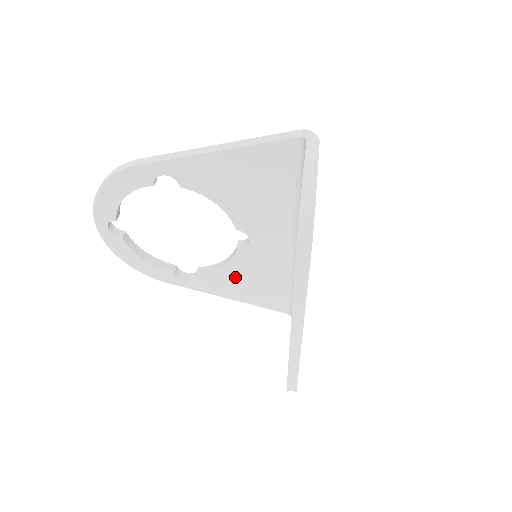
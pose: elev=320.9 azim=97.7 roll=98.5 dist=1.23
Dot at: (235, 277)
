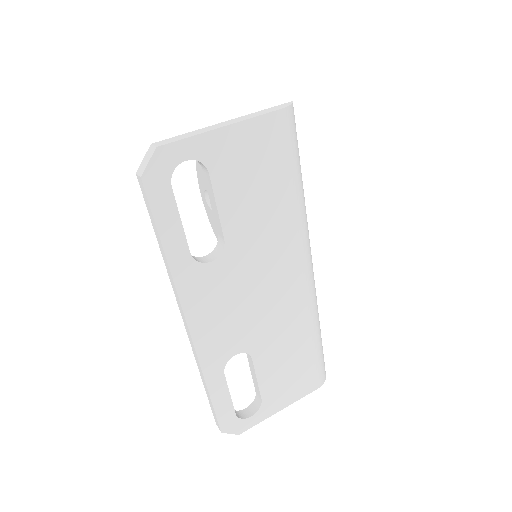
Dot at: occluded
